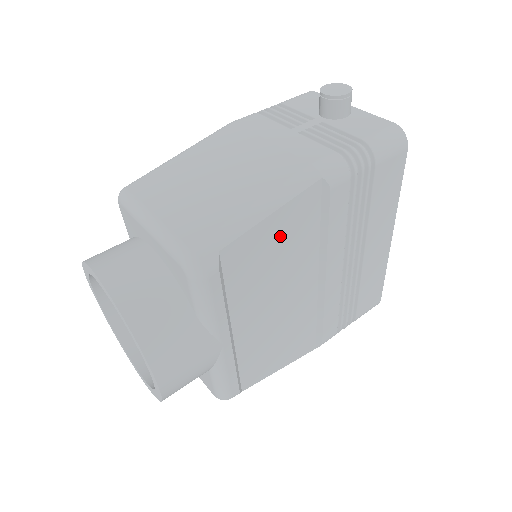
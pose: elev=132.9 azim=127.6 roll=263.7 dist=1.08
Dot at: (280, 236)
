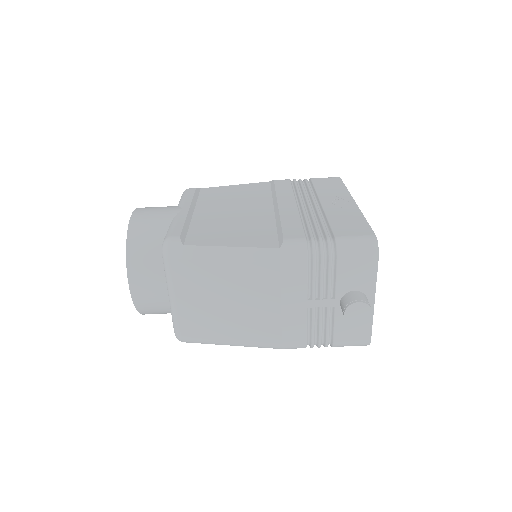
Dot at: occluded
